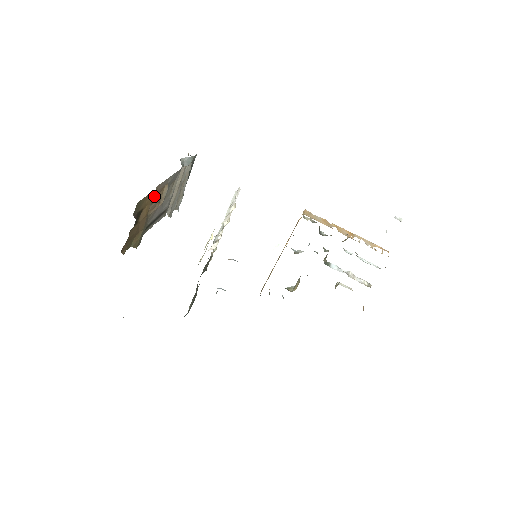
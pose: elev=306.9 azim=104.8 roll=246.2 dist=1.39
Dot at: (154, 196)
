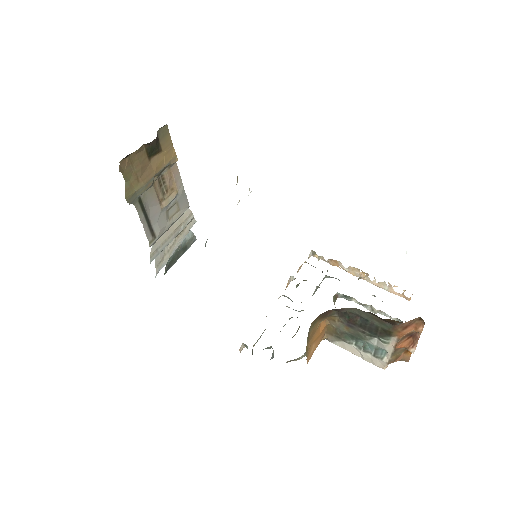
Dot at: (167, 174)
